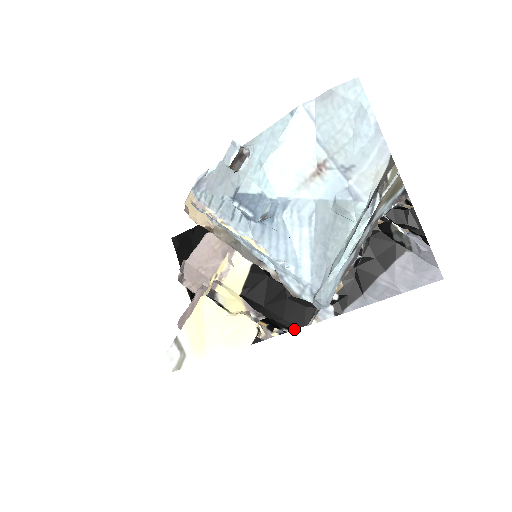
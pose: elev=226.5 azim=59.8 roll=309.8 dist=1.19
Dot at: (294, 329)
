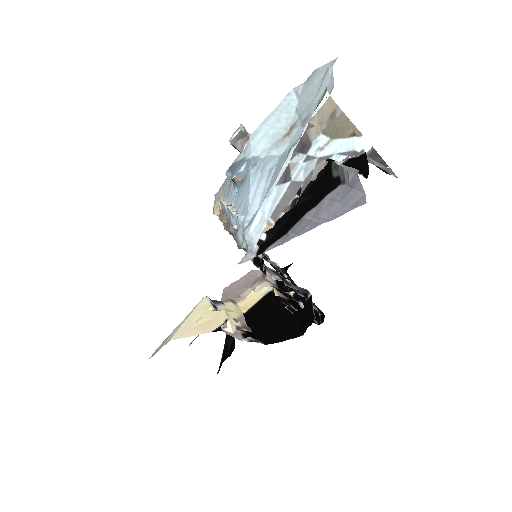
Dot at: occluded
